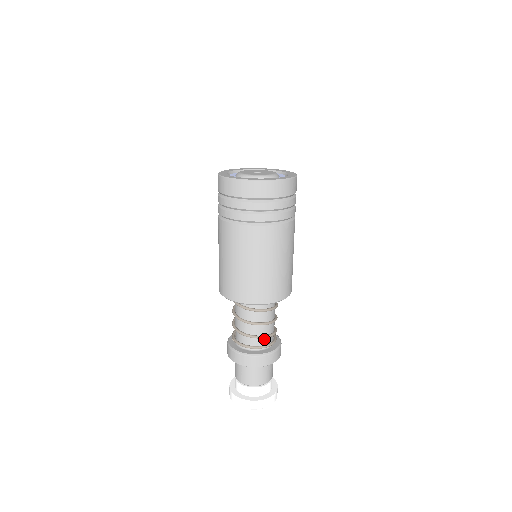
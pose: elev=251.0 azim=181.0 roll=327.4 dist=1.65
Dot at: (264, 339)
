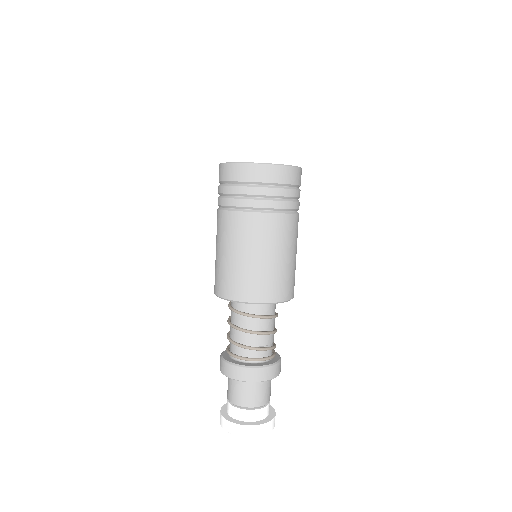
Dot at: (242, 349)
